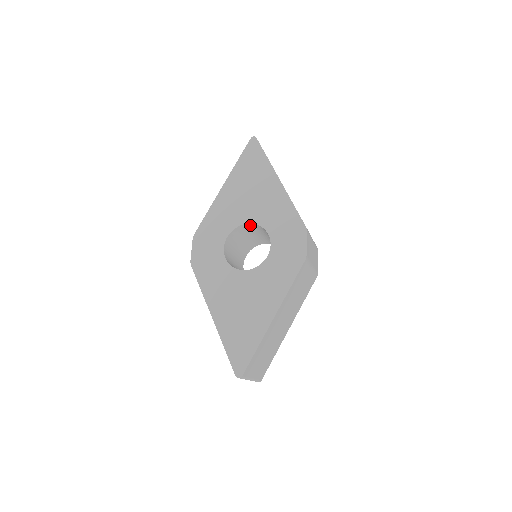
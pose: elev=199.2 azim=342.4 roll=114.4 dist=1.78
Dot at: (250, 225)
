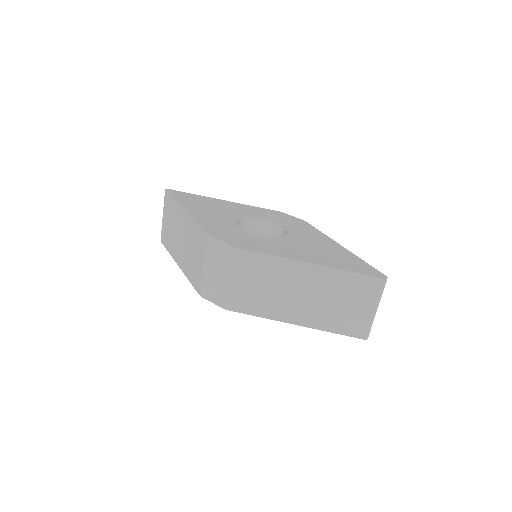
Dot at: (240, 224)
